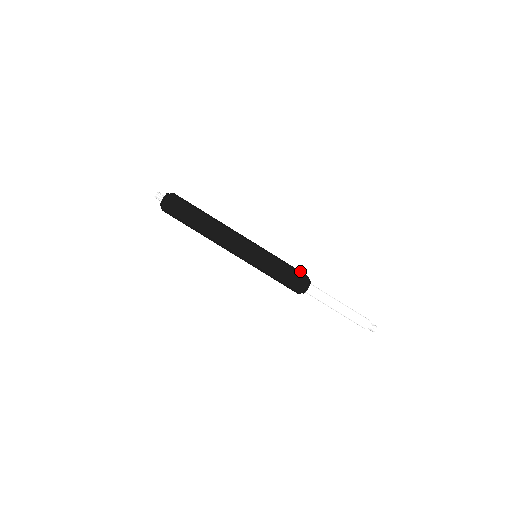
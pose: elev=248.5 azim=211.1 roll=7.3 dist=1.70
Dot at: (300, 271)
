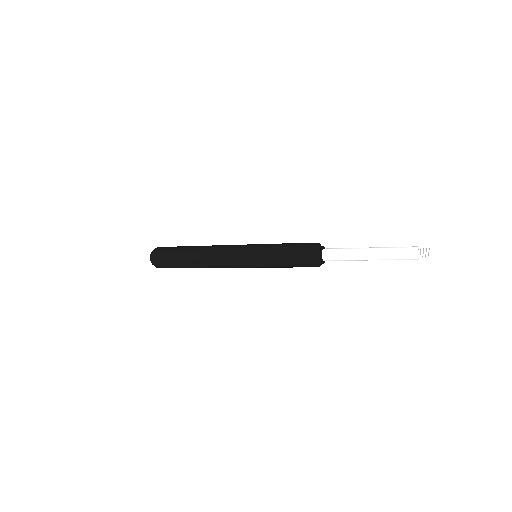
Dot at: (304, 244)
